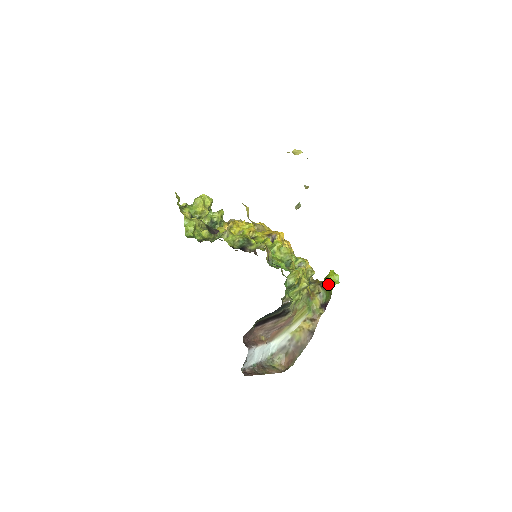
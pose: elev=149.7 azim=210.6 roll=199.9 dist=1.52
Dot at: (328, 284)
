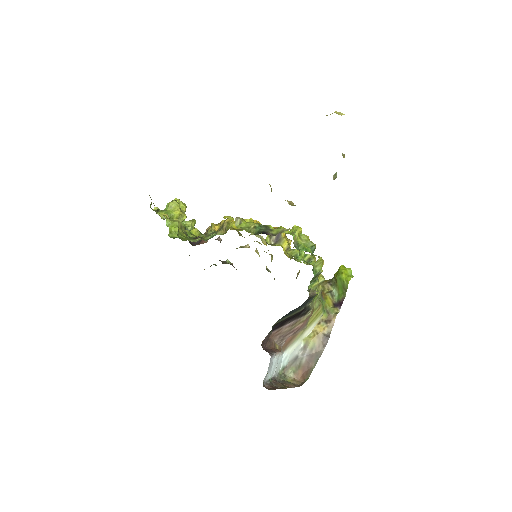
Dot at: (342, 279)
